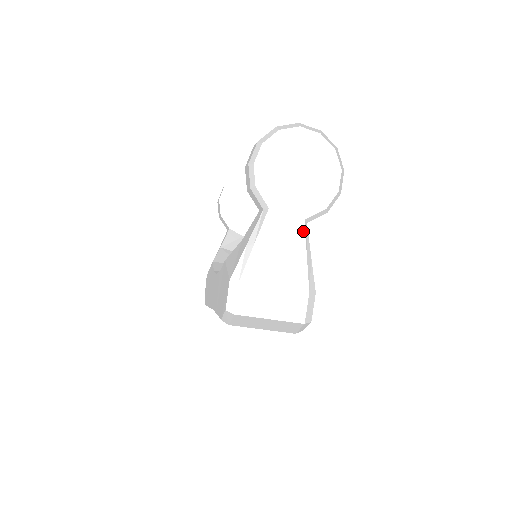
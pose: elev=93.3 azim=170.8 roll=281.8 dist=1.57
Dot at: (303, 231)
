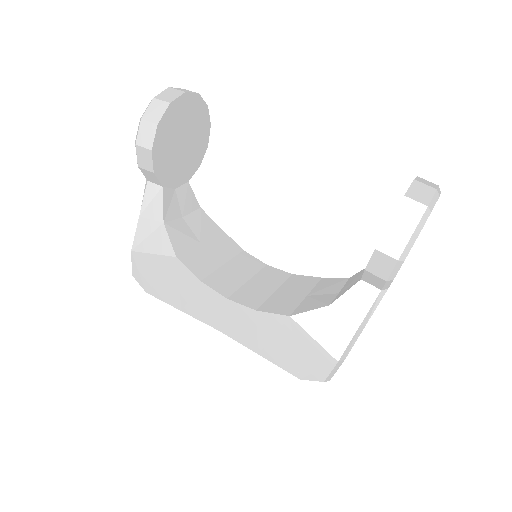
Dot at: occluded
